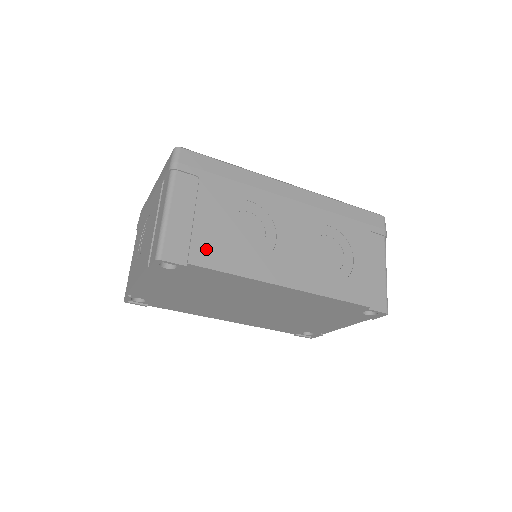
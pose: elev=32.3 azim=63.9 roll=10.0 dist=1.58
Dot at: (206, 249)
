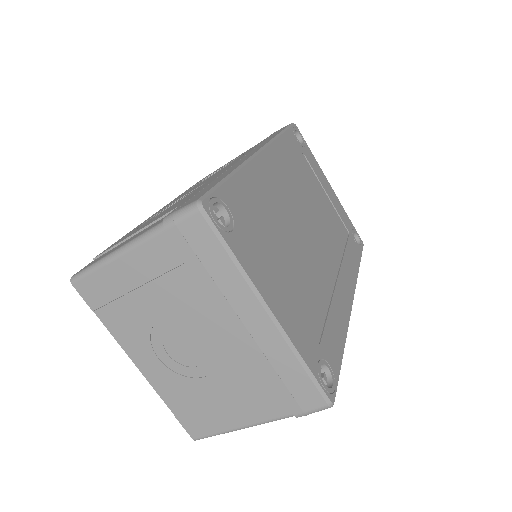
Dot at: occluded
